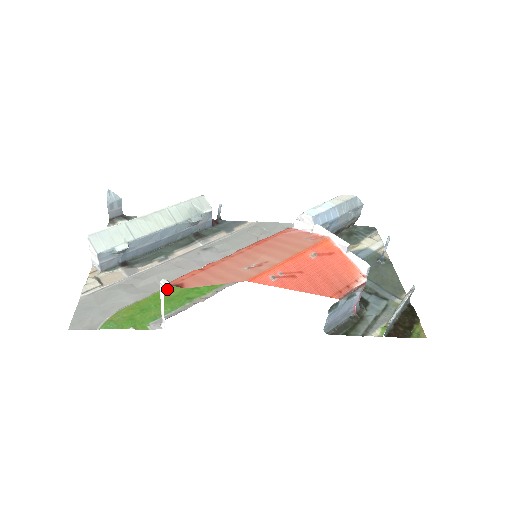
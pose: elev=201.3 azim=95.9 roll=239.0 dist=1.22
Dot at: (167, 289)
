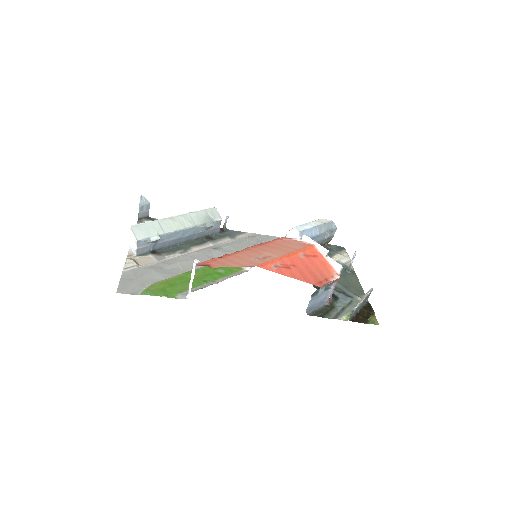
Dot at: (188, 273)
